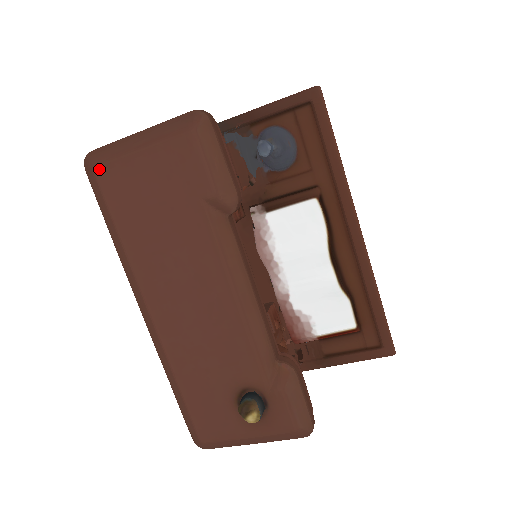
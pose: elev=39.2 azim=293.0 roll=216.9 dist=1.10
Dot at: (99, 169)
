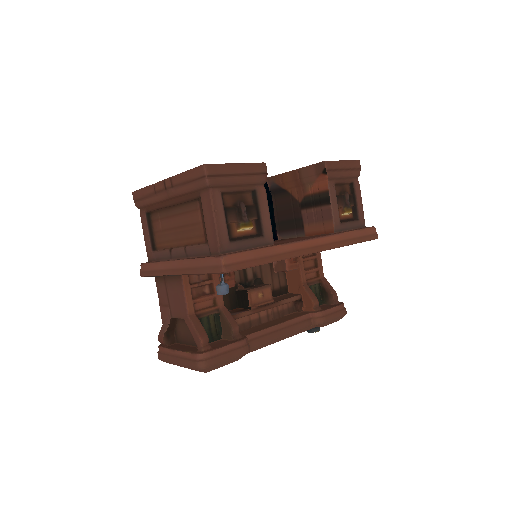
Dot at: occluded
